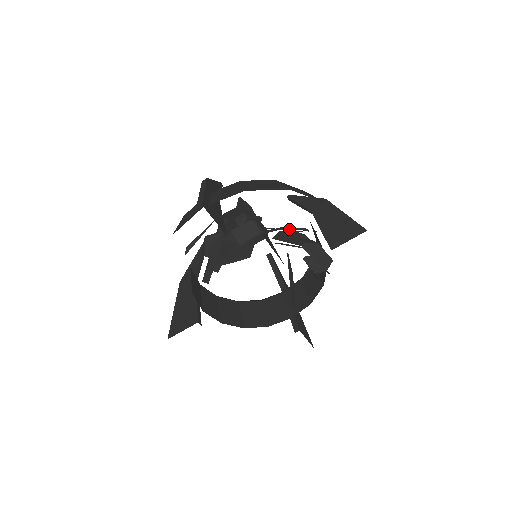
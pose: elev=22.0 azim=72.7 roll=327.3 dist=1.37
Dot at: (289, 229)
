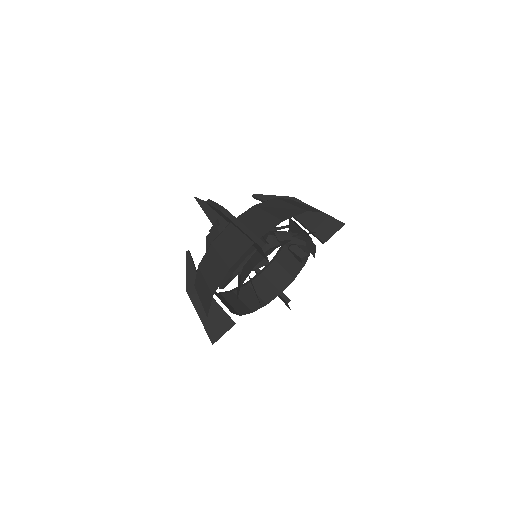
Dot at: (279, 229)
